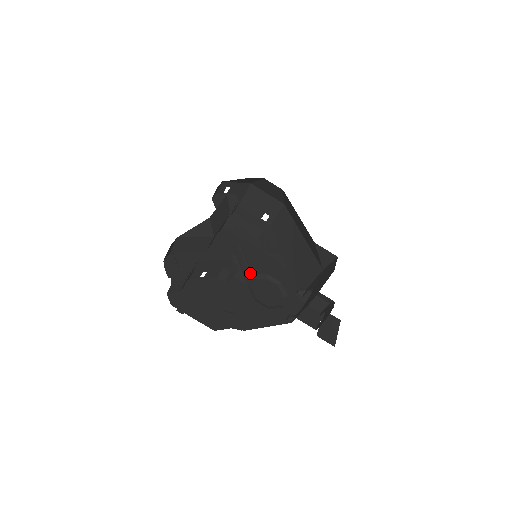
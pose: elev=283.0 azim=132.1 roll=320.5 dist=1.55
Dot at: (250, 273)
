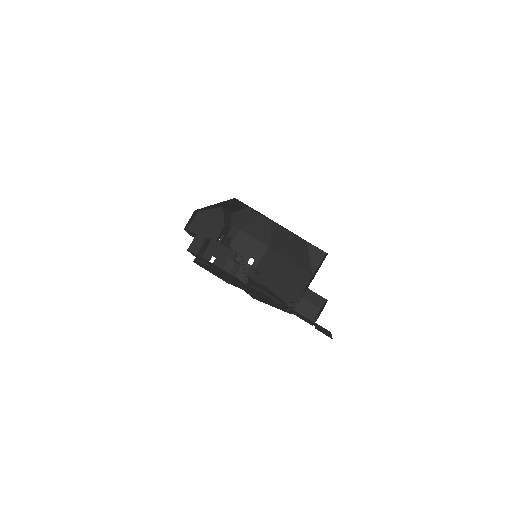
Dot at: (247, 281)
